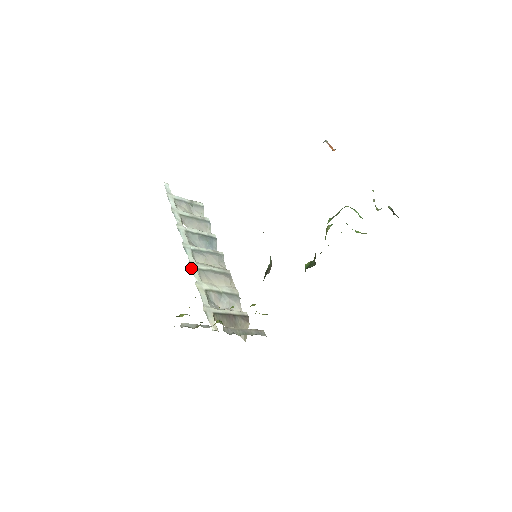
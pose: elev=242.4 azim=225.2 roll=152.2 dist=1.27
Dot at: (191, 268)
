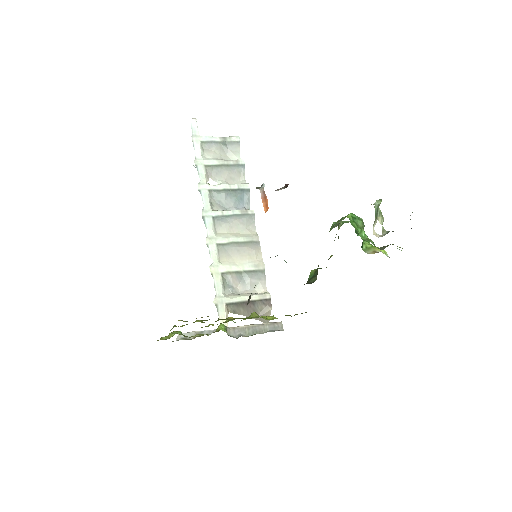
Dot at: (208, 246)
